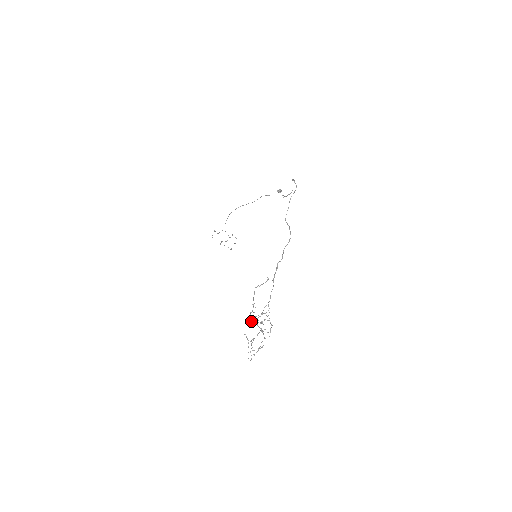
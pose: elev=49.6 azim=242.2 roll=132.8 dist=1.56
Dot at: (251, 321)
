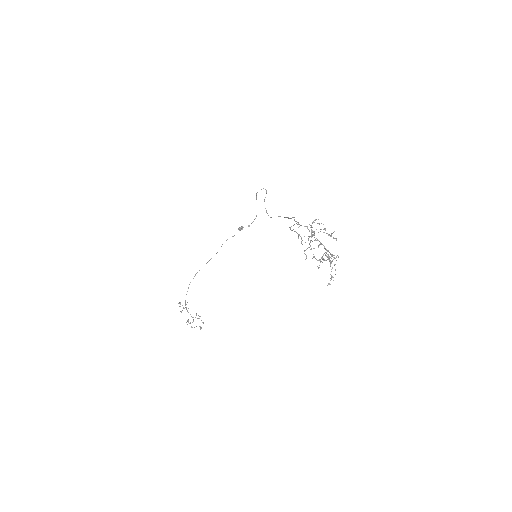
Dot at: (312, 232)
